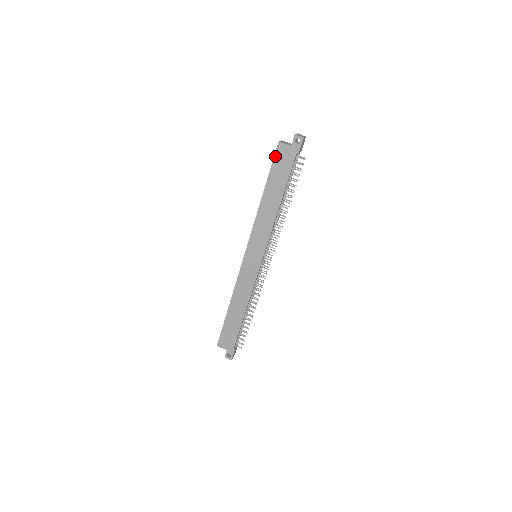
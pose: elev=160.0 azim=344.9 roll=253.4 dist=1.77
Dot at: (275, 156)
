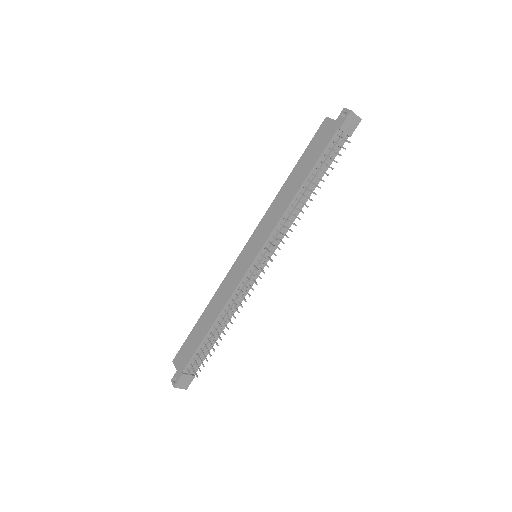
Dot at: (317, 133)
